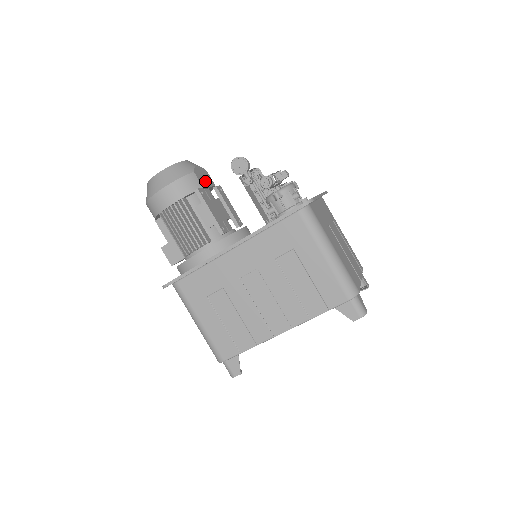
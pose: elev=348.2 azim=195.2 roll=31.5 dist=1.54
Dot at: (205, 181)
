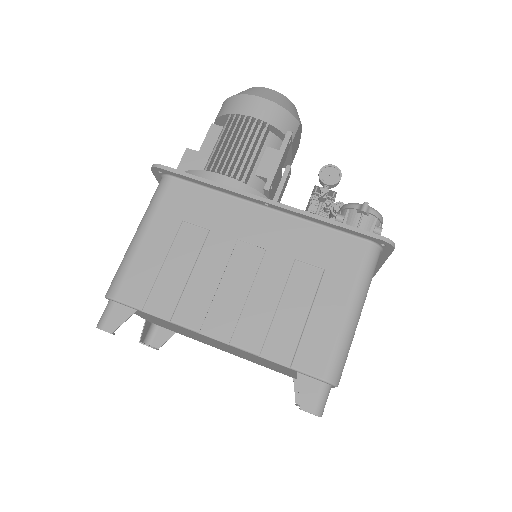
Dot at: (295, 145)
